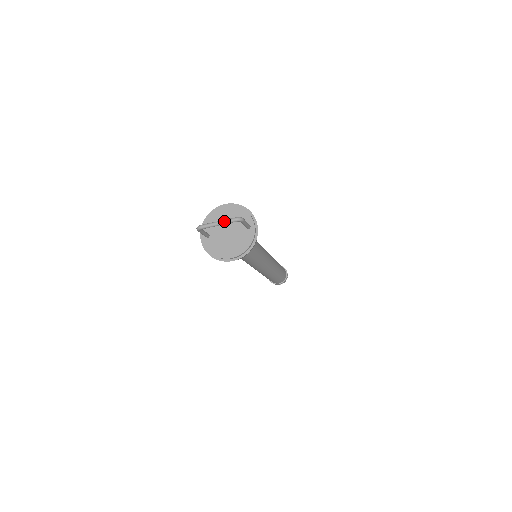
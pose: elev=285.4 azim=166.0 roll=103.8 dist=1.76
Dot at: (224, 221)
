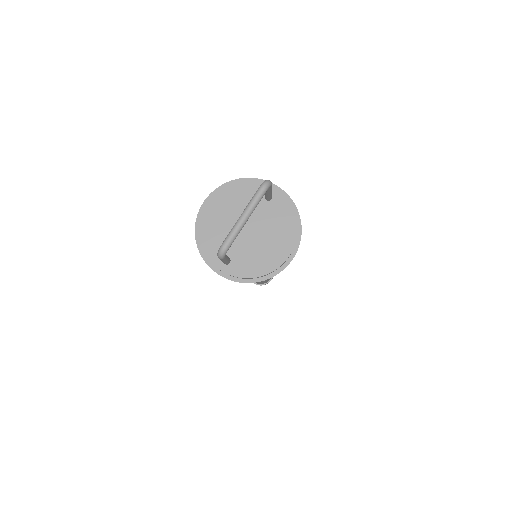
Dot at: (250, 206)
